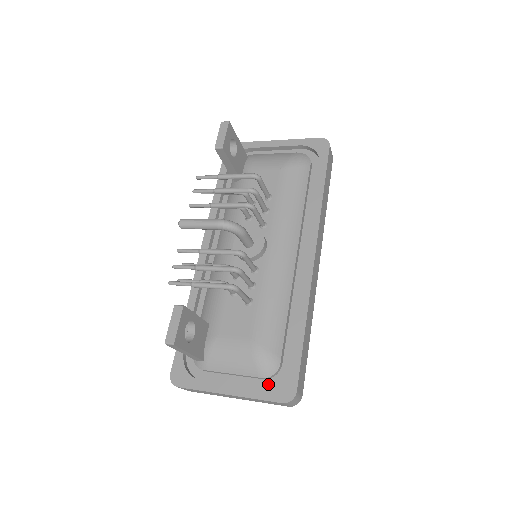
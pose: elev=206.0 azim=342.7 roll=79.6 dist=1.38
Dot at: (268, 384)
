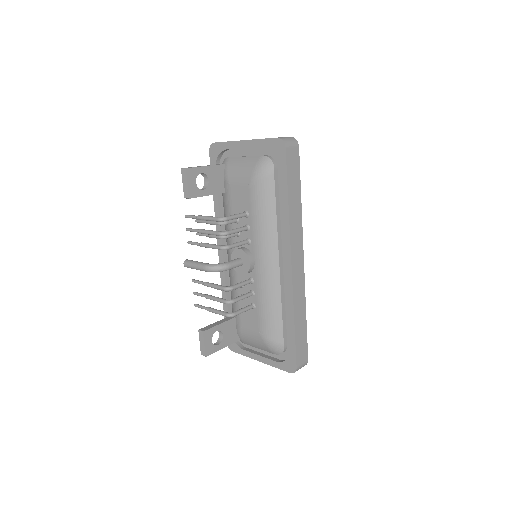
Dot at: (282, 356)
